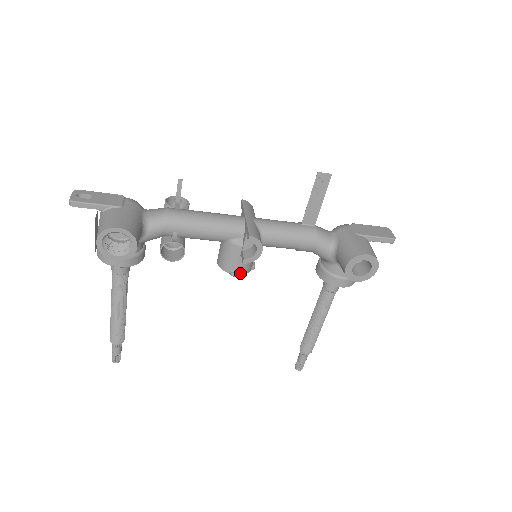
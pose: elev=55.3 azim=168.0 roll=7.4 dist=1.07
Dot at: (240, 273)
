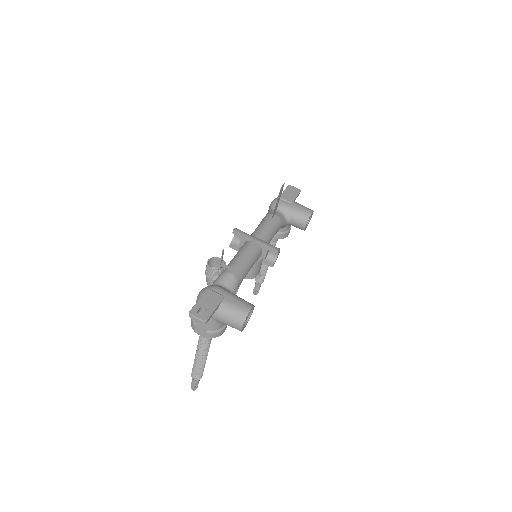
Dot at: (260, 273)
